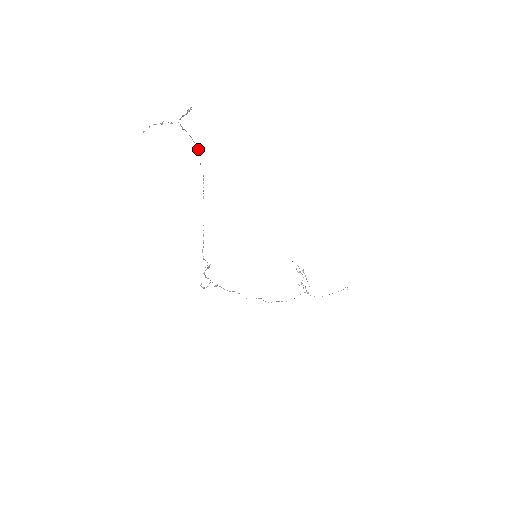
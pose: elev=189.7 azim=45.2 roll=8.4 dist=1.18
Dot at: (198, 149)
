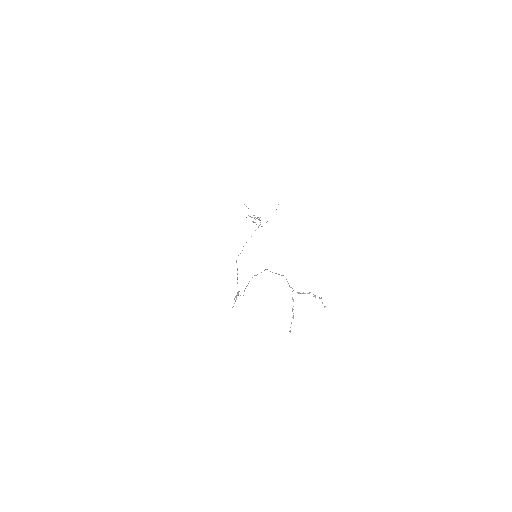
Dot at: (283, 275)
